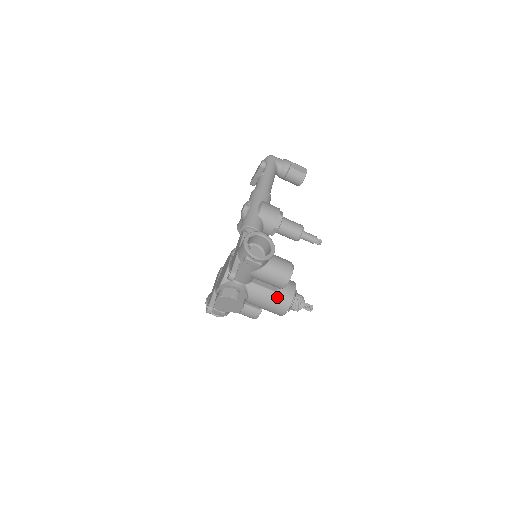
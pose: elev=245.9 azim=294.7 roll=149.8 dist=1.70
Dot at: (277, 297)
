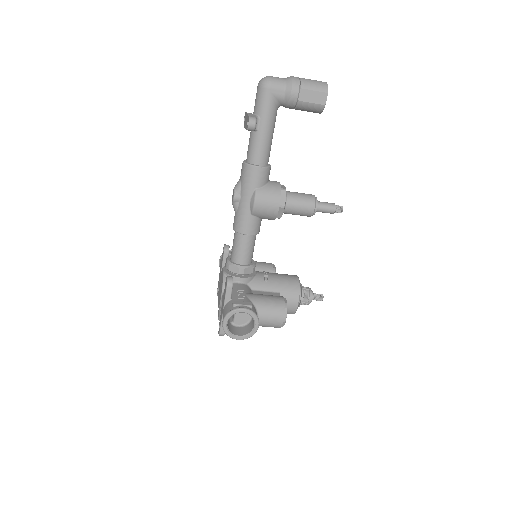
Dot at: occluded
